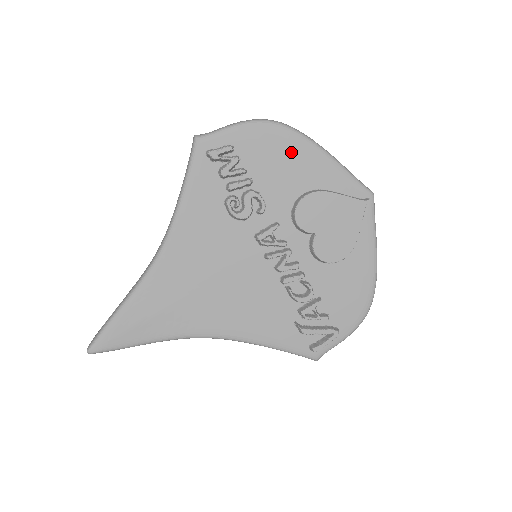
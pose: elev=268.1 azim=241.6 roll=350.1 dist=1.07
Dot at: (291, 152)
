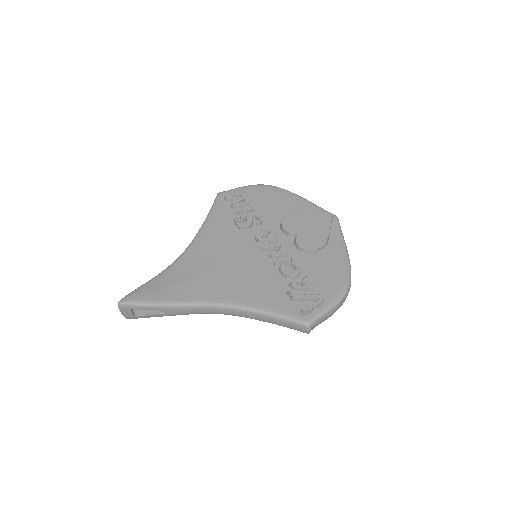
Dot at: (278, 197)
